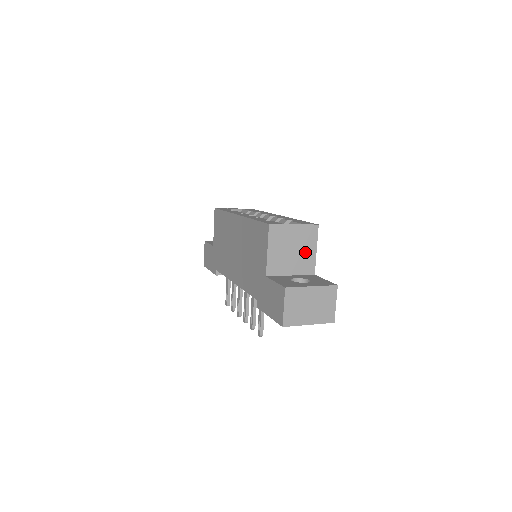
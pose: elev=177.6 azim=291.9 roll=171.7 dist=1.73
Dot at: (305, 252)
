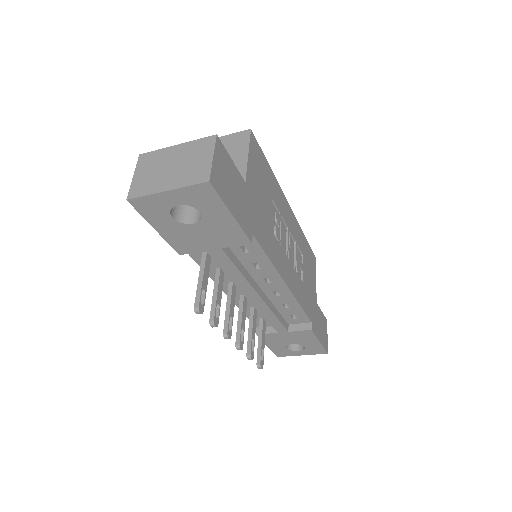
Dot at: occluded
